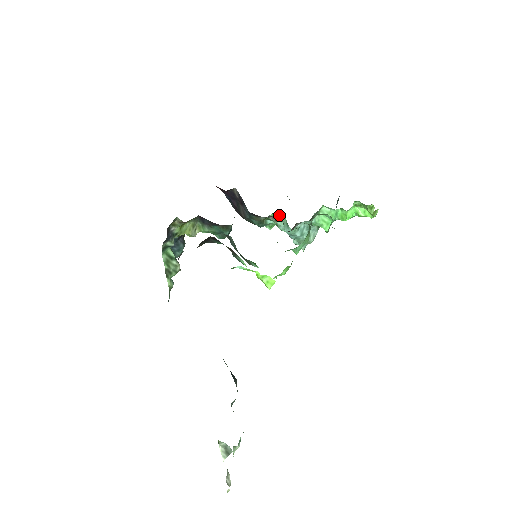
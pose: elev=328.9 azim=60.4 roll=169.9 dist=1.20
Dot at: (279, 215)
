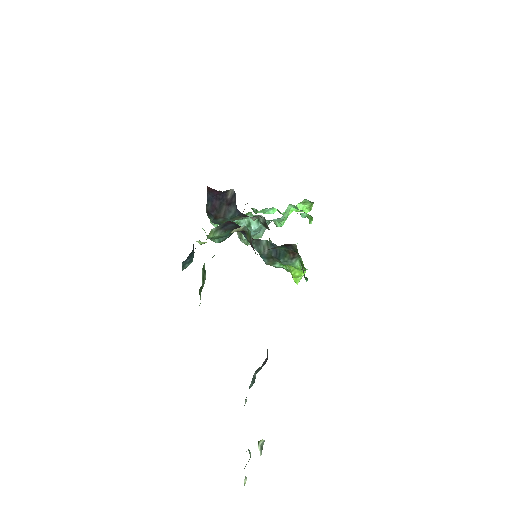
Dot at: (251, 214)
